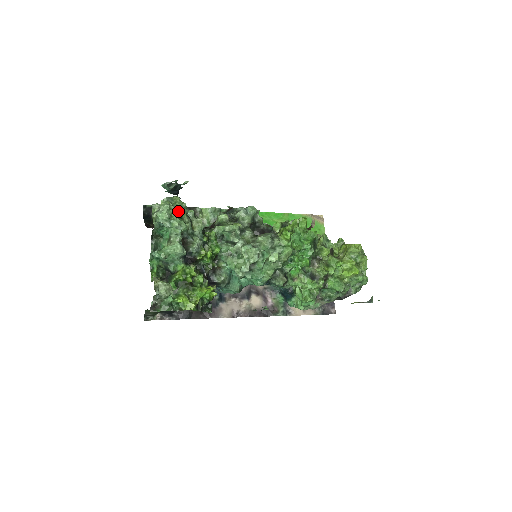
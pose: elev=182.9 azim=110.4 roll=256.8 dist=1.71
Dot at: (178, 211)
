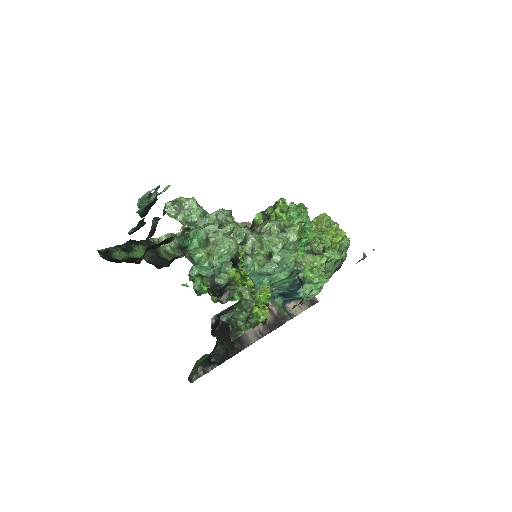
Dot at: occluded
